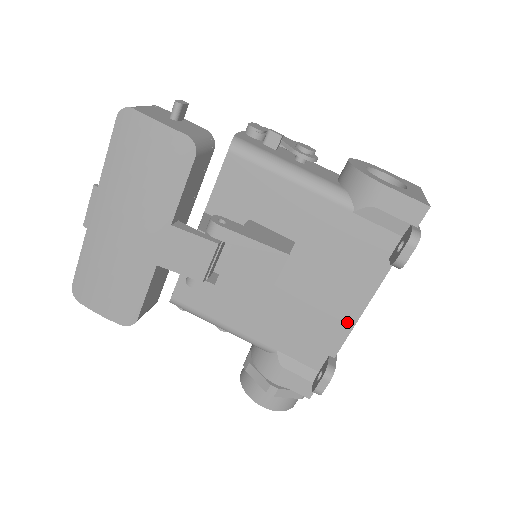
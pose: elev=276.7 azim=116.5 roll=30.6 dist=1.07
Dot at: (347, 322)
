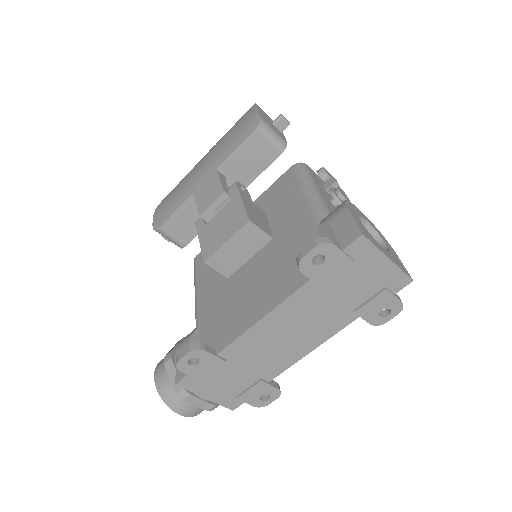
Dot at: (247, 323)
